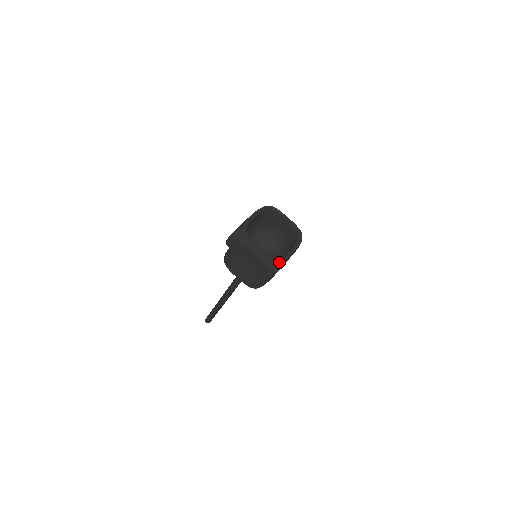
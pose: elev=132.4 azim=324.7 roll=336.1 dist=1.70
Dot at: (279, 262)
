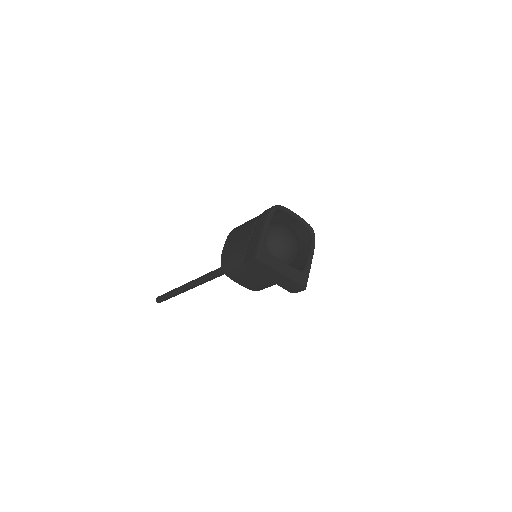
Dot at: (306, 274)
